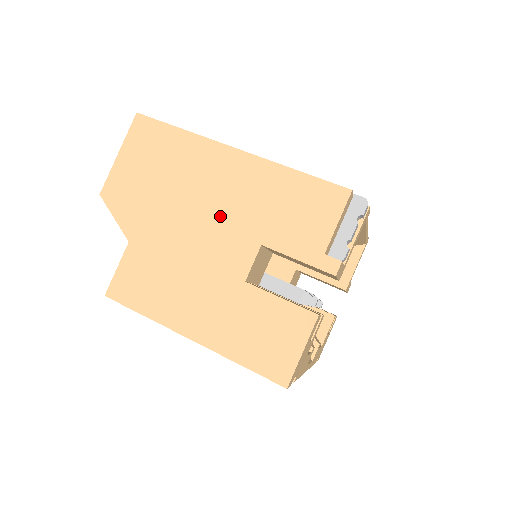
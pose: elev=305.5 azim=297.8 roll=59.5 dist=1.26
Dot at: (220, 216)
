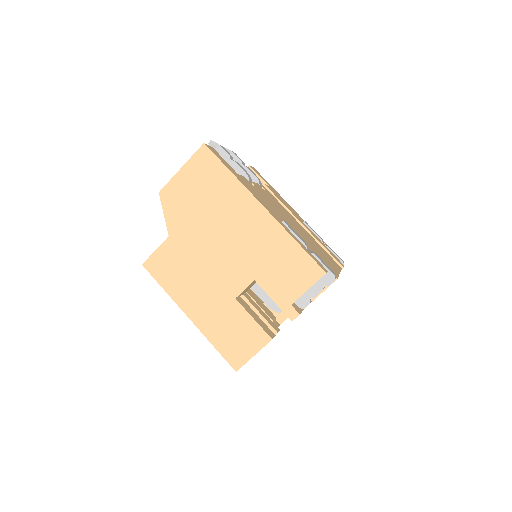
Dot at: (235, 248)
